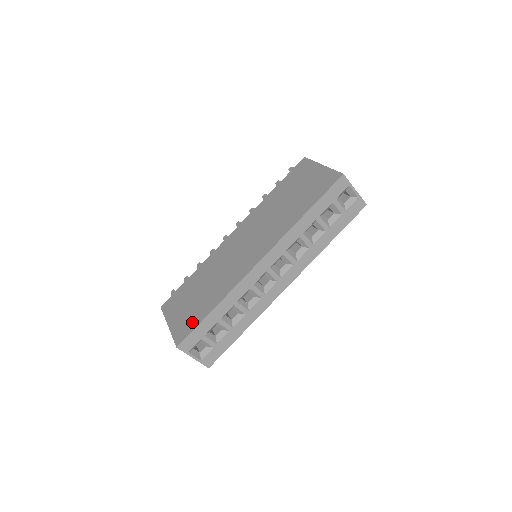
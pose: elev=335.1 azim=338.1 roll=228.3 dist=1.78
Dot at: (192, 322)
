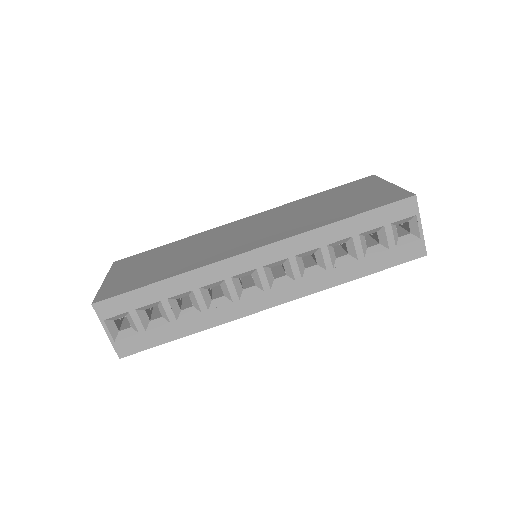
Dot at: (130, 285)
